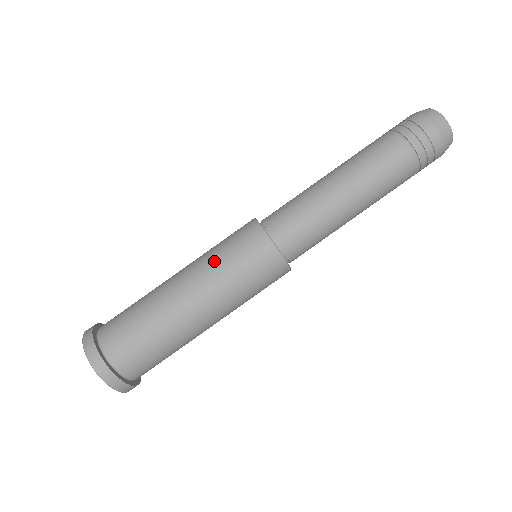
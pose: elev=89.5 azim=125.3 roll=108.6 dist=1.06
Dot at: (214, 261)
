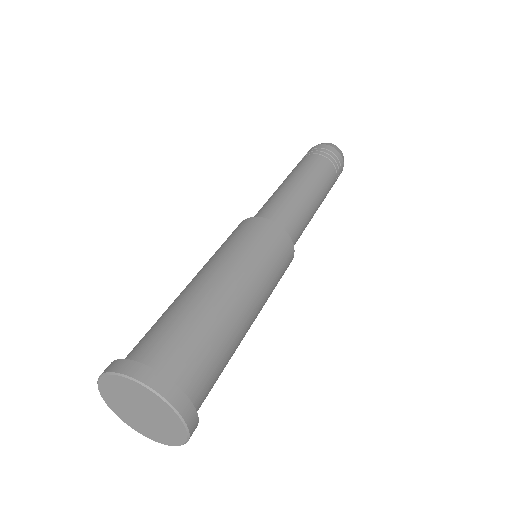
Dot at: (212, 256)
